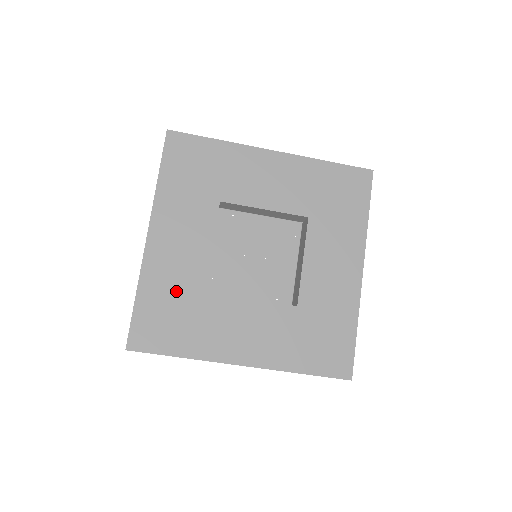
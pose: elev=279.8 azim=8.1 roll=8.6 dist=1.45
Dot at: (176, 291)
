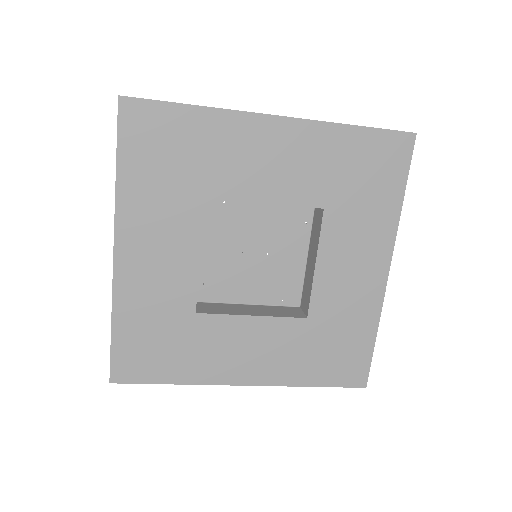
Dot at: (160, 315)
